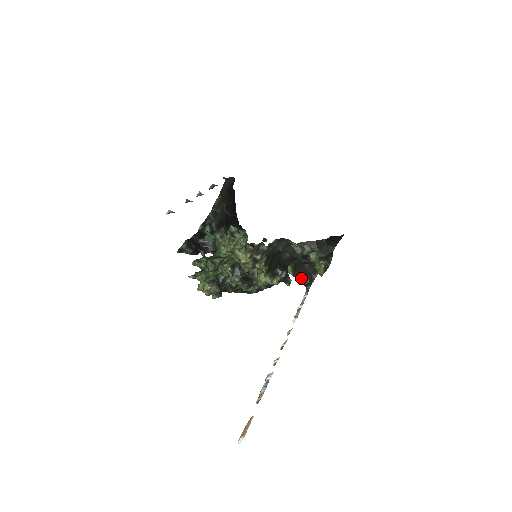
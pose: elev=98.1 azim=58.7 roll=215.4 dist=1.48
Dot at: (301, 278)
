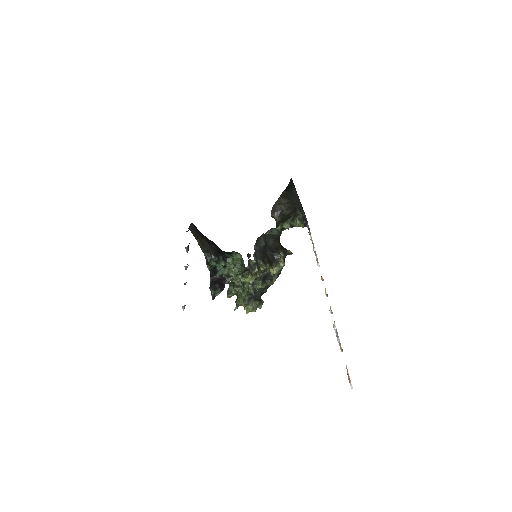
Dot at: occluded
